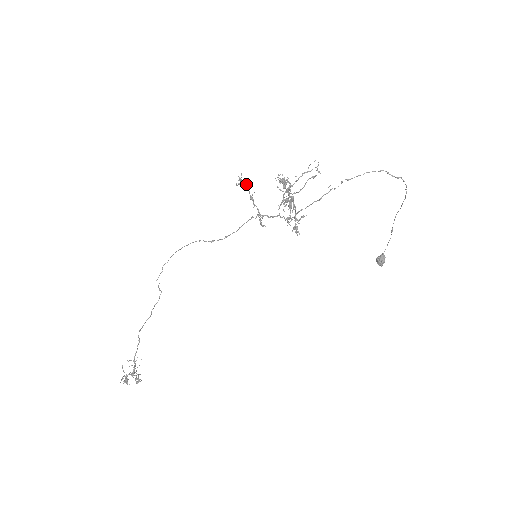
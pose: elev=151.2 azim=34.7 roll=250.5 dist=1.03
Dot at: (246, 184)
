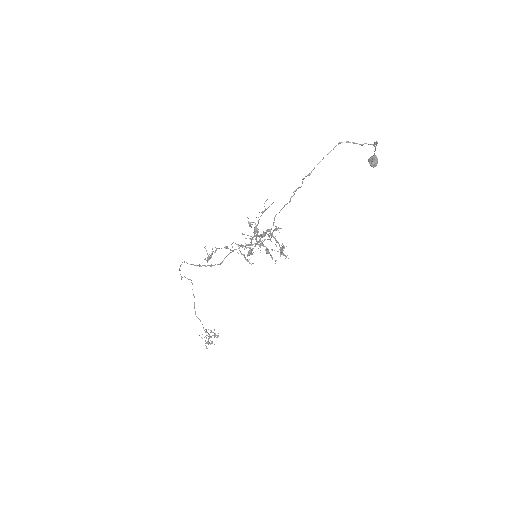
Dot at: occluded
